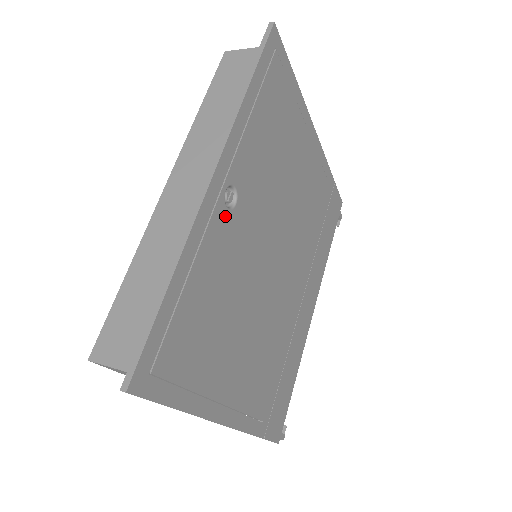
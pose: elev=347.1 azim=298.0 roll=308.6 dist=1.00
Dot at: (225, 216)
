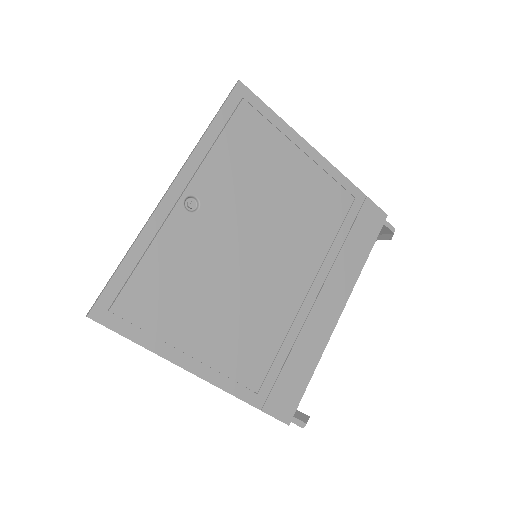
Dot at: (186, 217)
